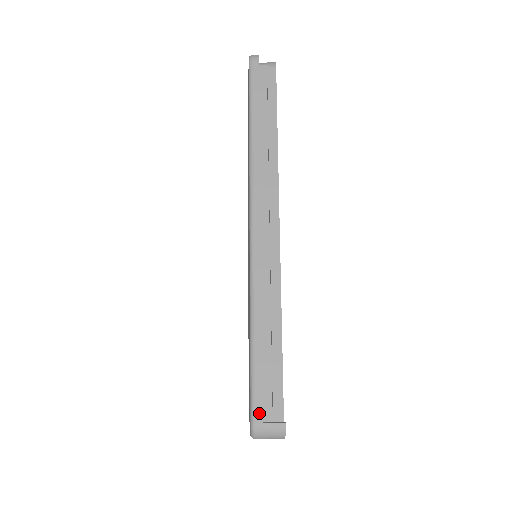
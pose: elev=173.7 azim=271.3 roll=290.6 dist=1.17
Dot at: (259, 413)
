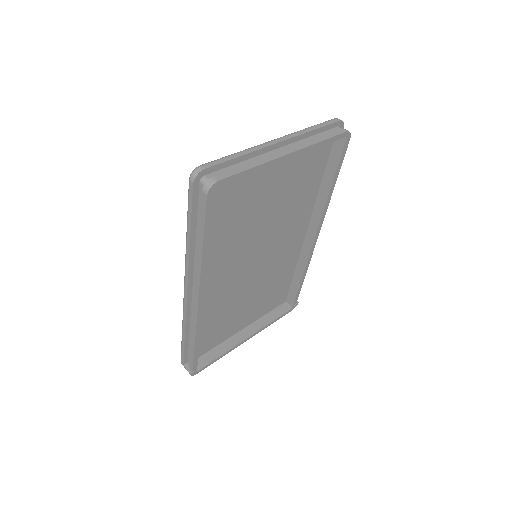
Dot at: (182, 361)
